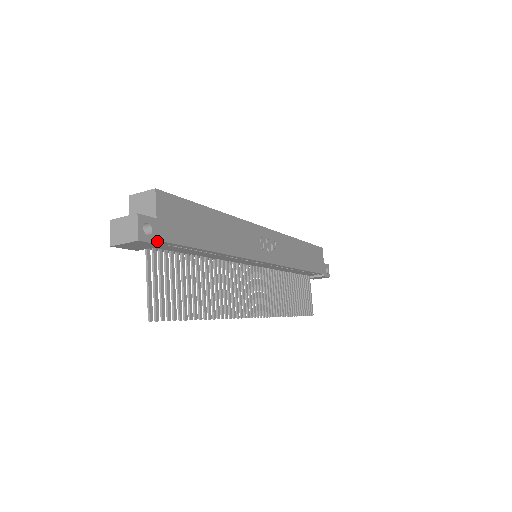
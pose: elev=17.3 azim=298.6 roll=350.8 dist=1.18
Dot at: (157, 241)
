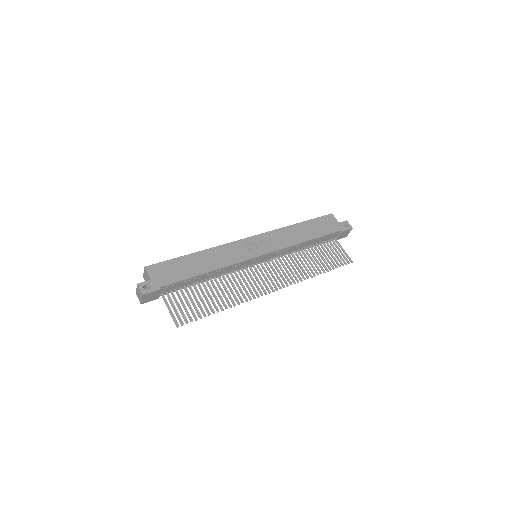
Dot at: (155, 289)
